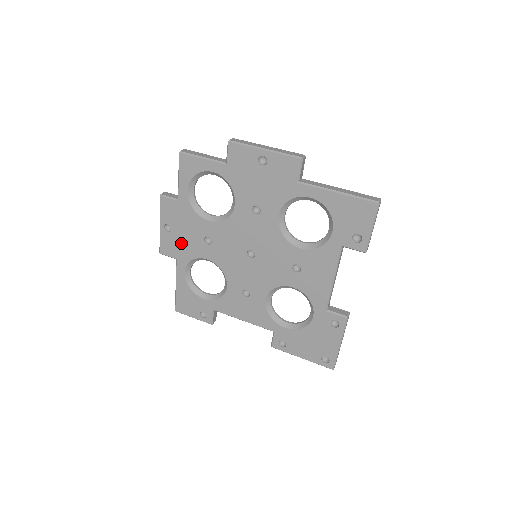
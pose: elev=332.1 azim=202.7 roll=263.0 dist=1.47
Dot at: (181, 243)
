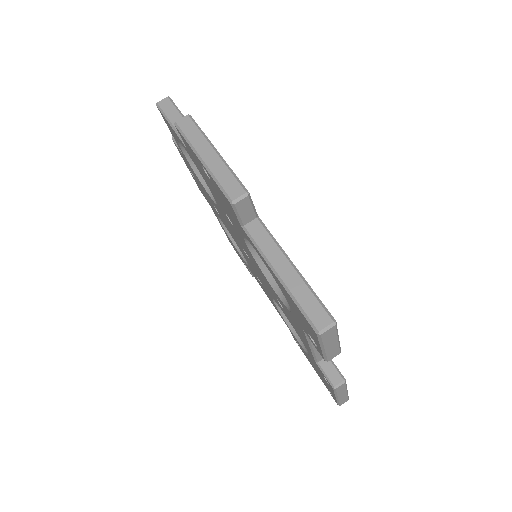
Dot at: occluded
